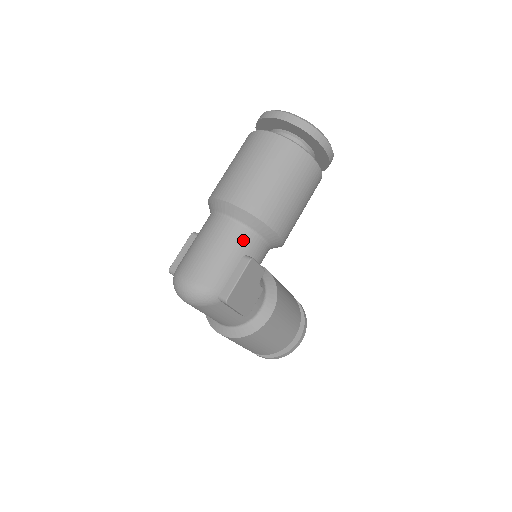
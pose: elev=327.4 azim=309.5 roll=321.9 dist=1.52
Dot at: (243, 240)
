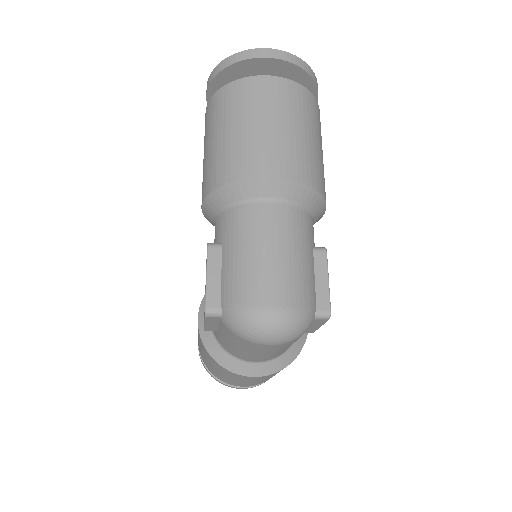
Dot at: (307, 227)
